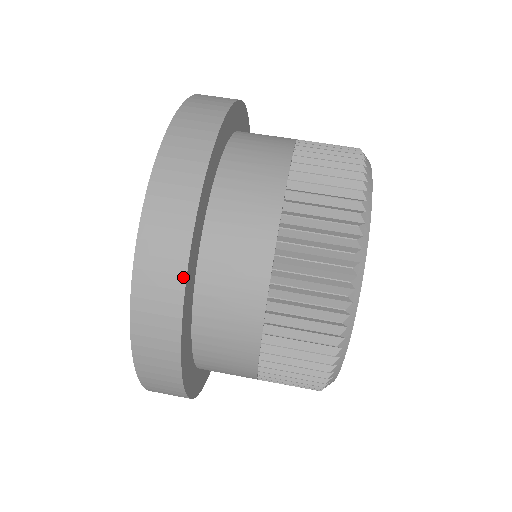
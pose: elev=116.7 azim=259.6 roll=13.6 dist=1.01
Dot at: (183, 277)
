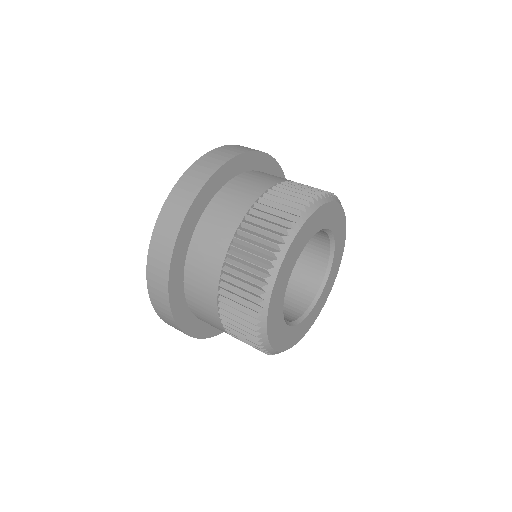
Dot at: (200, 188)
